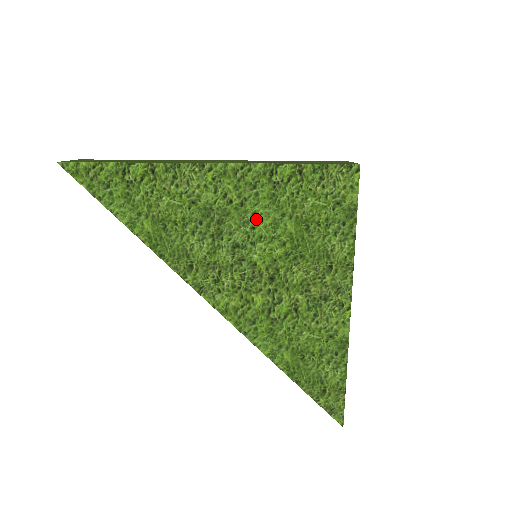
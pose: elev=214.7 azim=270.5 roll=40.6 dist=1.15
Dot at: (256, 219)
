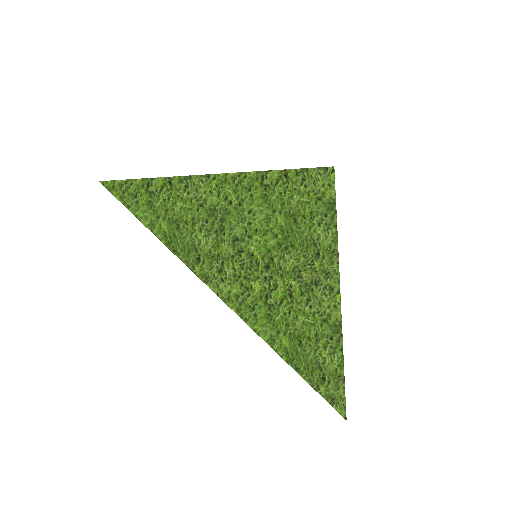
Dot at: (252, 216)
